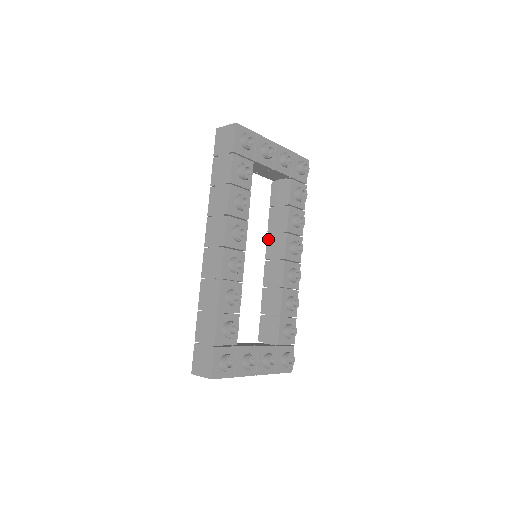
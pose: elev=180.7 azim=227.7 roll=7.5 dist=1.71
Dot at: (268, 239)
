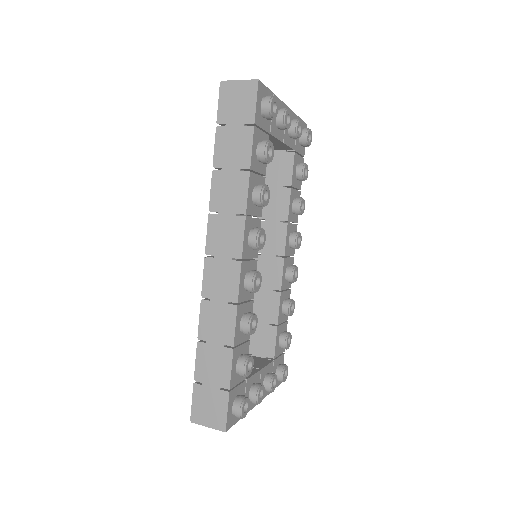
Dot at: occluded
